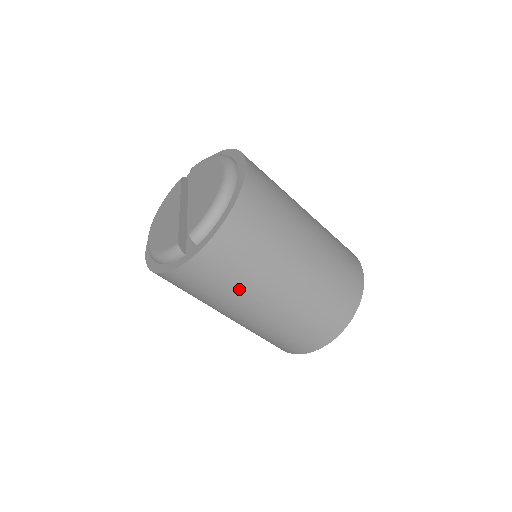
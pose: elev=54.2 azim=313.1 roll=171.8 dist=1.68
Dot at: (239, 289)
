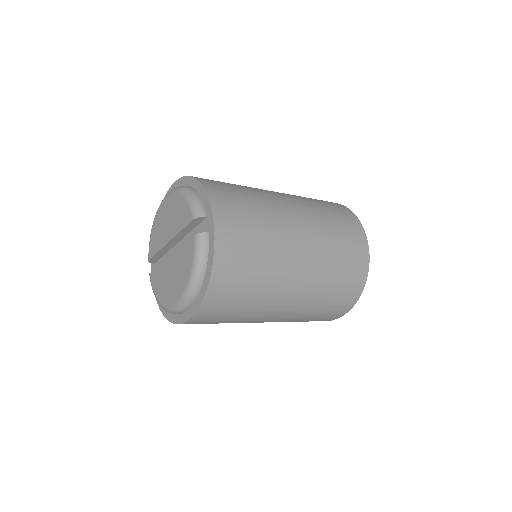
Dot at: (268, 227)
